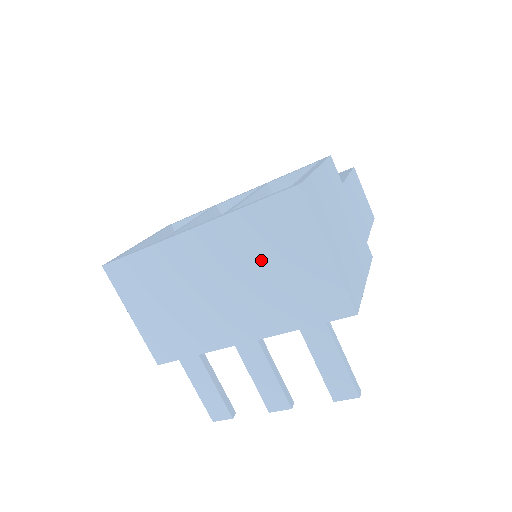
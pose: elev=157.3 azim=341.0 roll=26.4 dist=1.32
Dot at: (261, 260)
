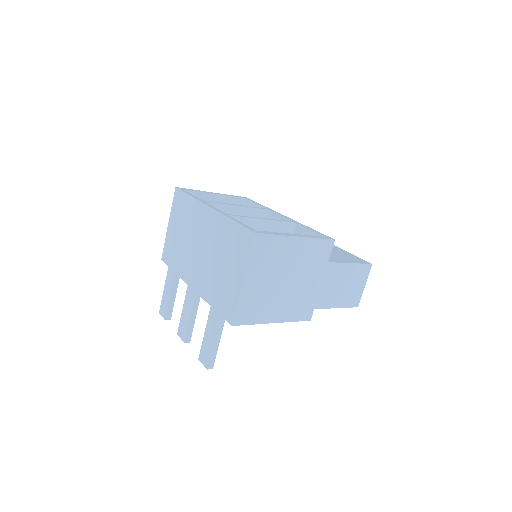
Dot at: (221, 254)
